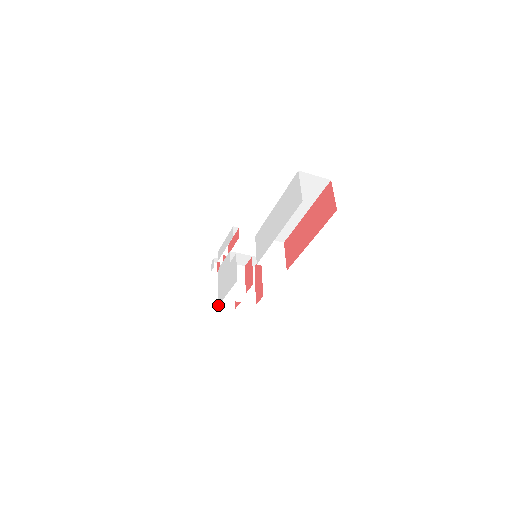
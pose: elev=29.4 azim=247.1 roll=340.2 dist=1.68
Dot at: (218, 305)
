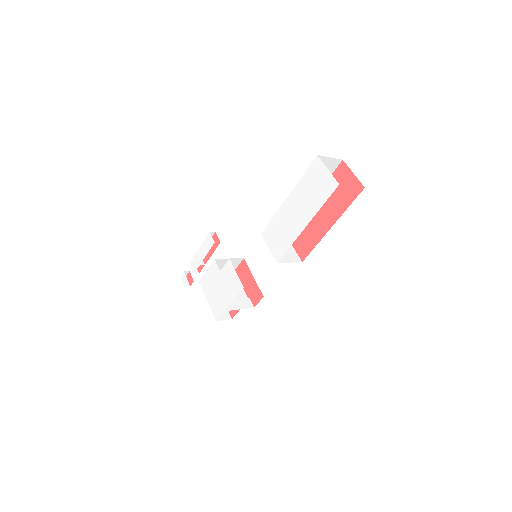
Dot at: (216, 319)
